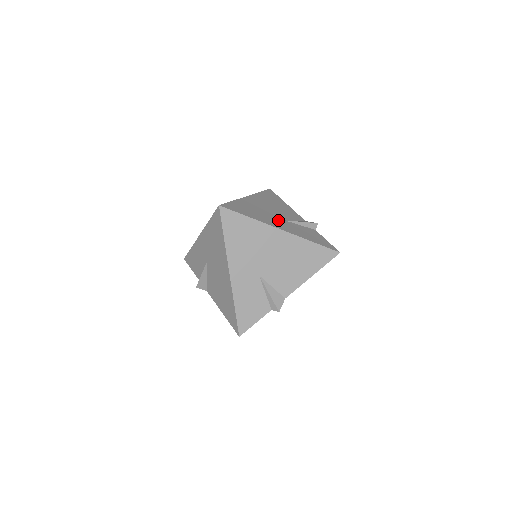
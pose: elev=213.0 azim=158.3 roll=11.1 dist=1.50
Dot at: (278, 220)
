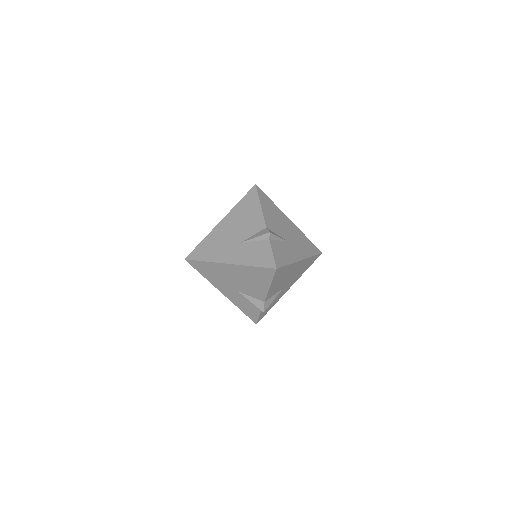
Dot at: (232, 248)
